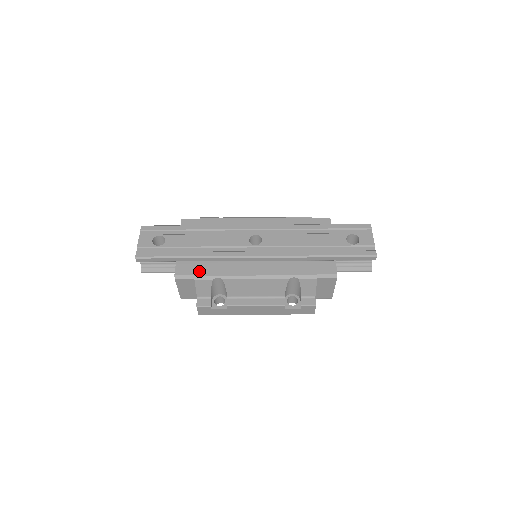
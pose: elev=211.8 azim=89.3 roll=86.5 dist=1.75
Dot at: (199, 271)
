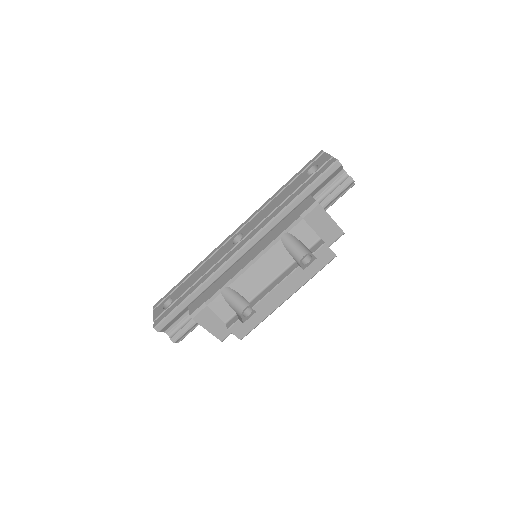
Dot at: (207, 297)
